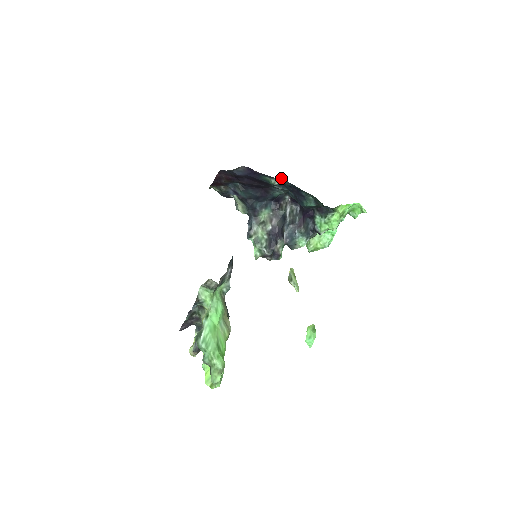
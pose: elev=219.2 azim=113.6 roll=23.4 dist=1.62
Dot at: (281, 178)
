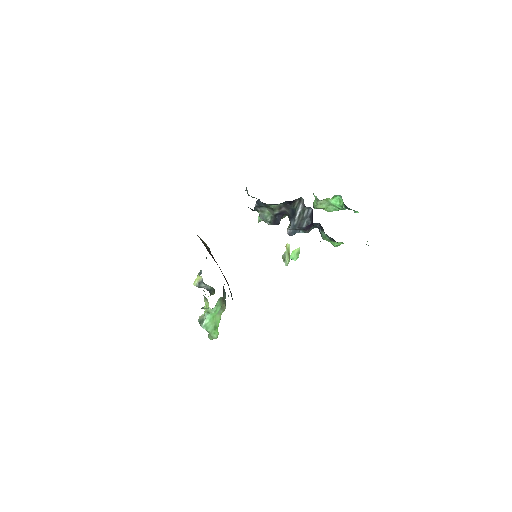
Dot at: occluded
